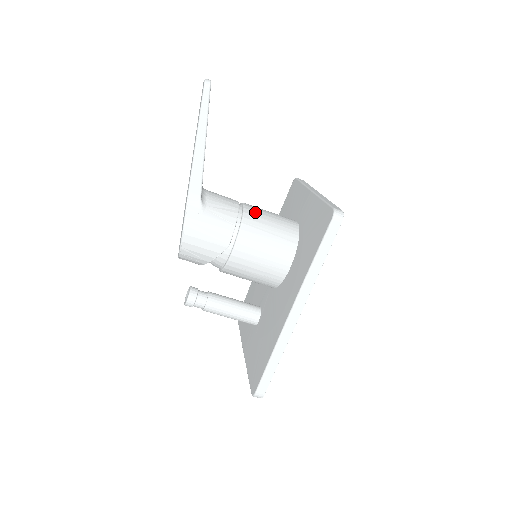
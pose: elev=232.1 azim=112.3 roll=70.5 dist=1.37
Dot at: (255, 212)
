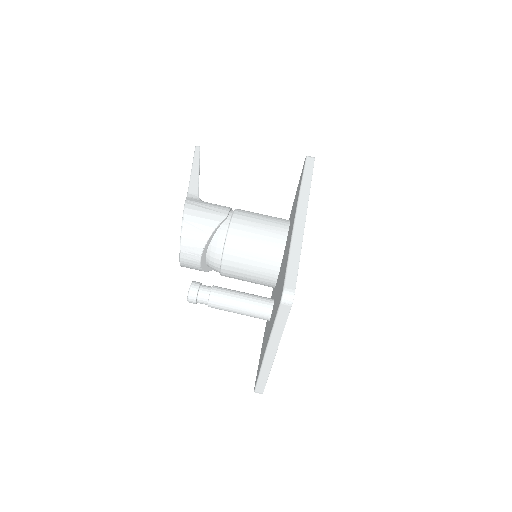
Dot at: occluded
